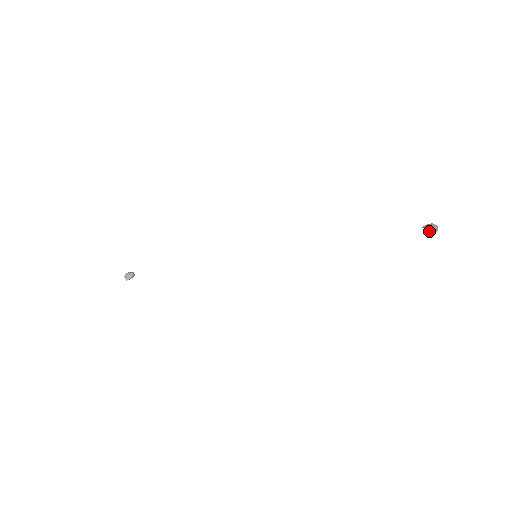
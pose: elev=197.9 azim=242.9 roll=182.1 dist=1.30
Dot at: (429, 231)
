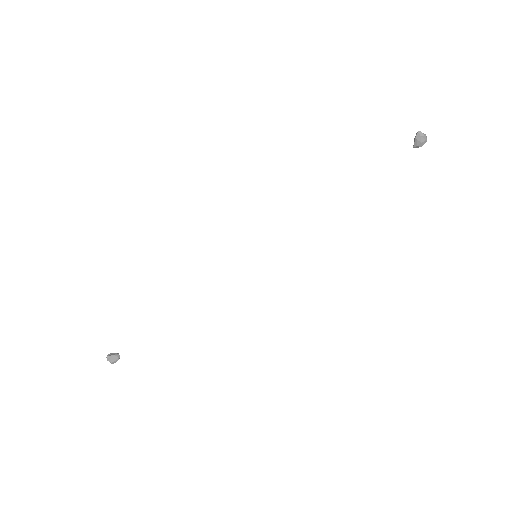
Dot at: occluded
